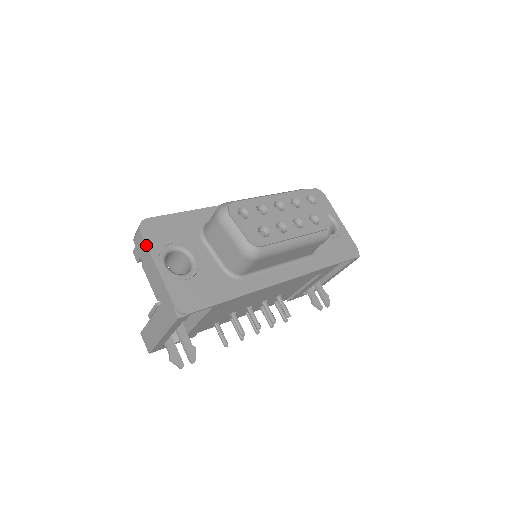
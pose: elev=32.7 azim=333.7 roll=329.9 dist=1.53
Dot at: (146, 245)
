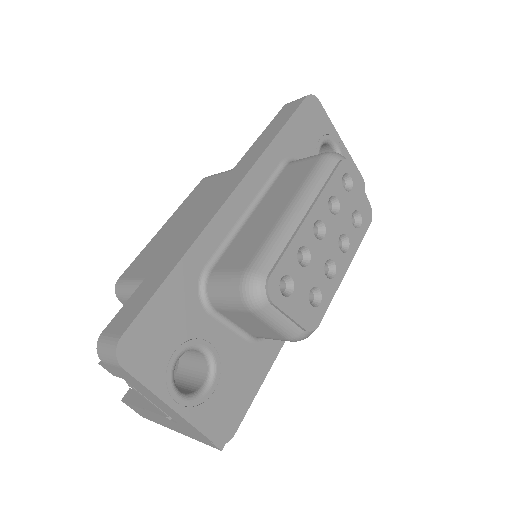
Dot at: (142, 385)
